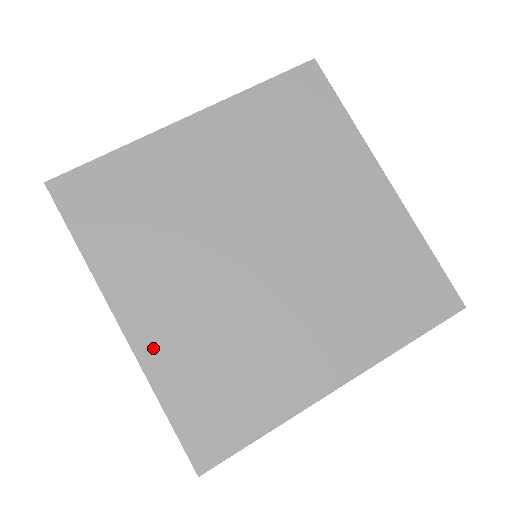
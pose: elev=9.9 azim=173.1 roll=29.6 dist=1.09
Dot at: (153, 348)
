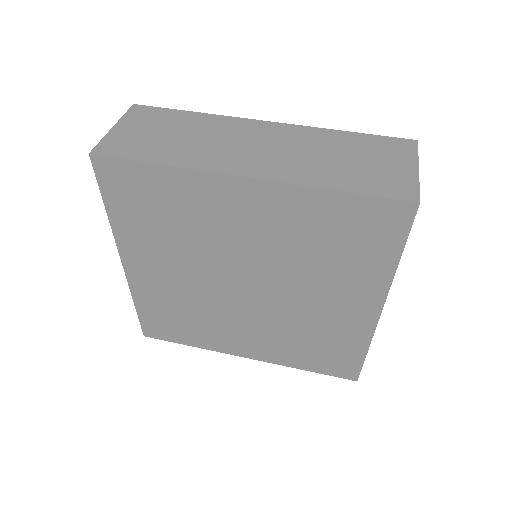
Dot at: (140, 285)
